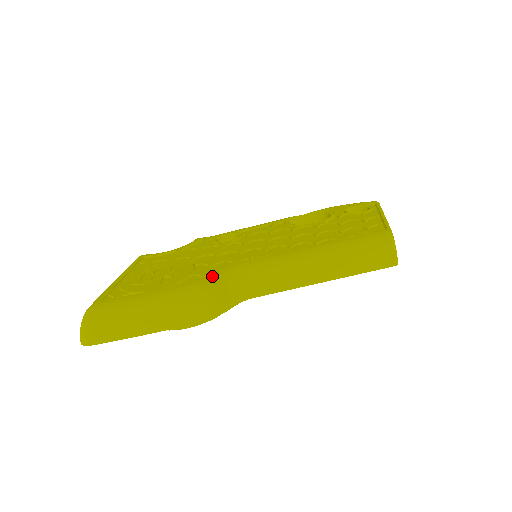
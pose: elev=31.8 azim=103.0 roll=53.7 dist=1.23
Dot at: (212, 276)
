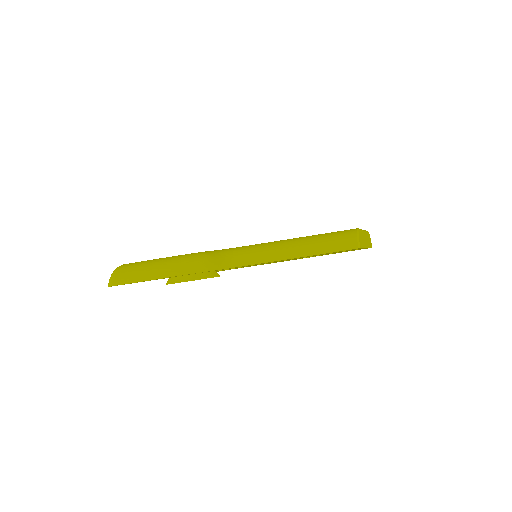
Dot at: (212, 251)
